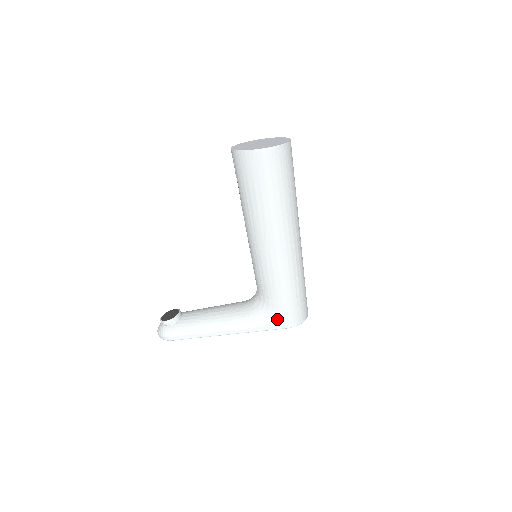
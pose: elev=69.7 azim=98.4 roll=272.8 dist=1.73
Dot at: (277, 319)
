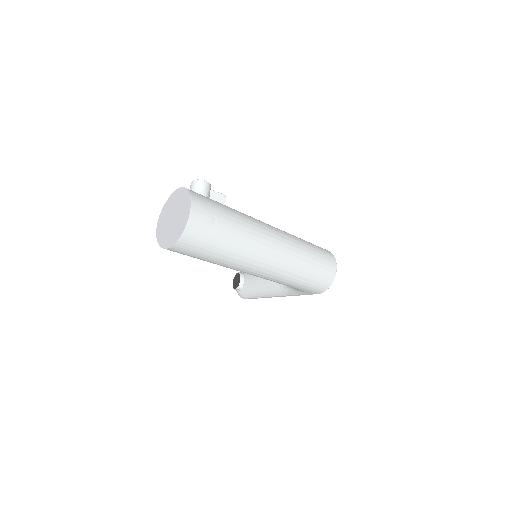
Dot at: (304, 292)
